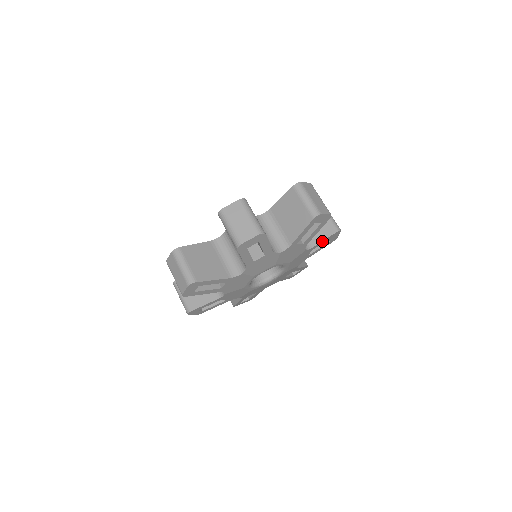
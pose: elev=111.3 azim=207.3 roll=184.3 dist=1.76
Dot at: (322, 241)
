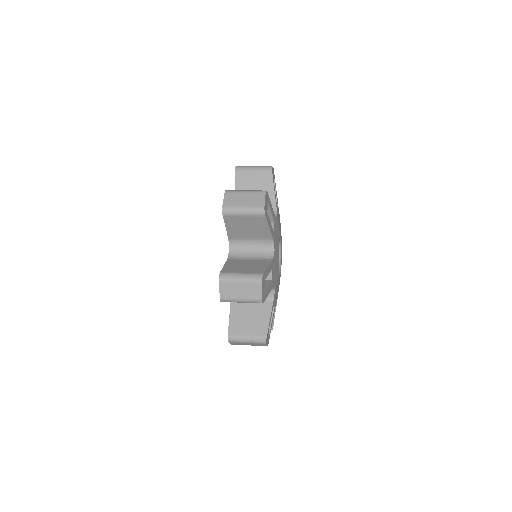
Dot at: occluded
